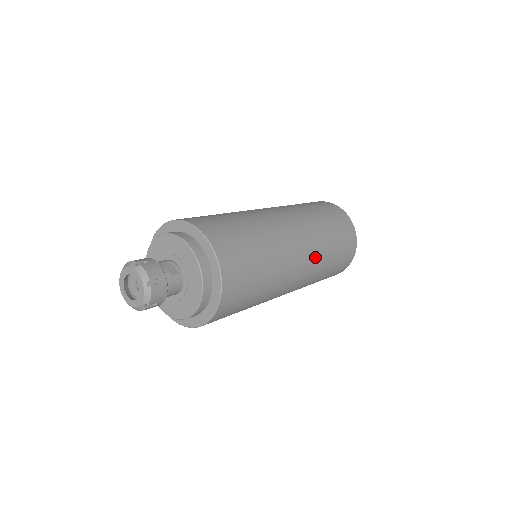
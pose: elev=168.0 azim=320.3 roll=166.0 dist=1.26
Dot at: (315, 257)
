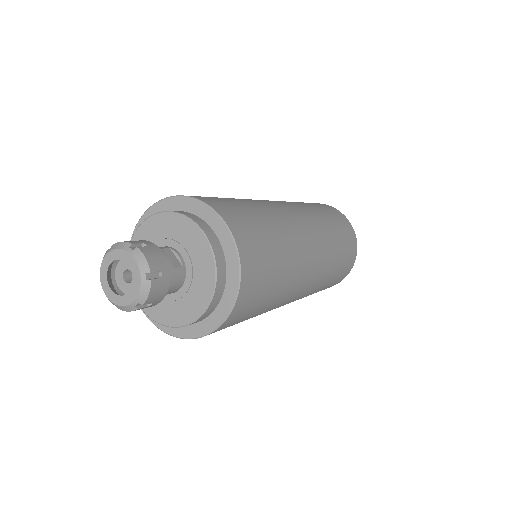
Dot at: (324, 266)
